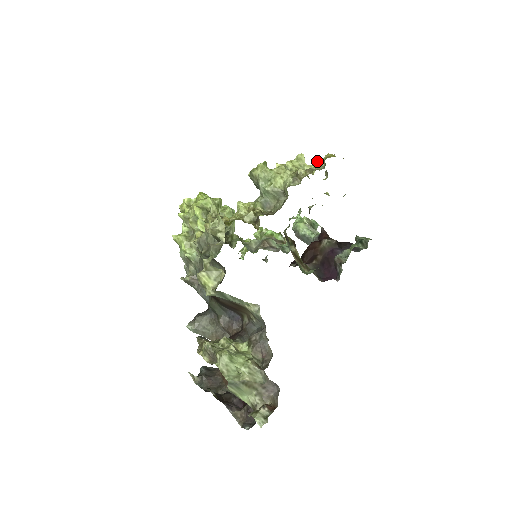
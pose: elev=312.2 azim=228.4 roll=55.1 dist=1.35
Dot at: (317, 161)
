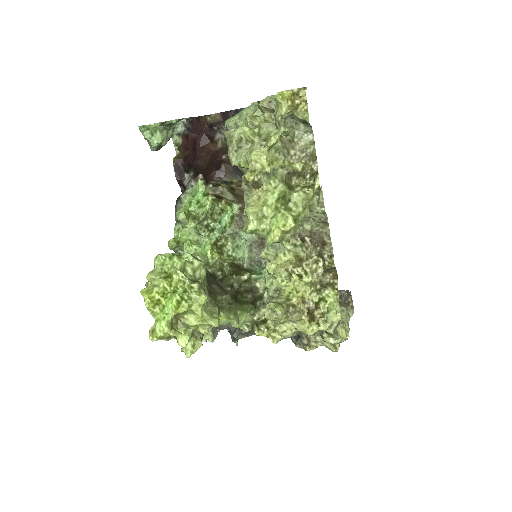
Dot at: (283, 123)
